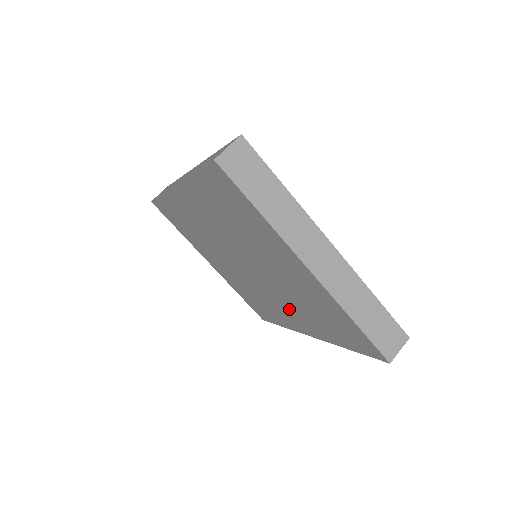
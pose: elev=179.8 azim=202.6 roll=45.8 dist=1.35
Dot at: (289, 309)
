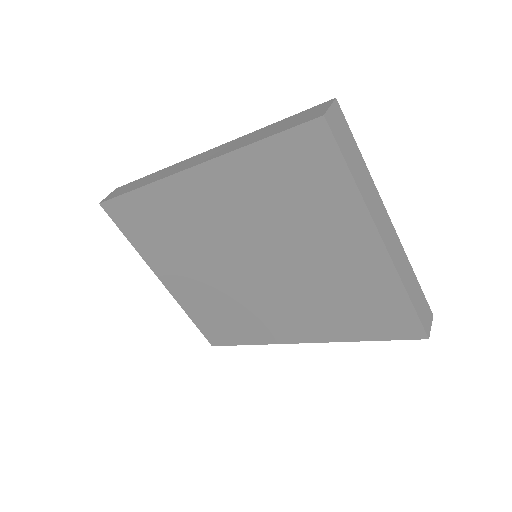
Dot at: (290, 312)
